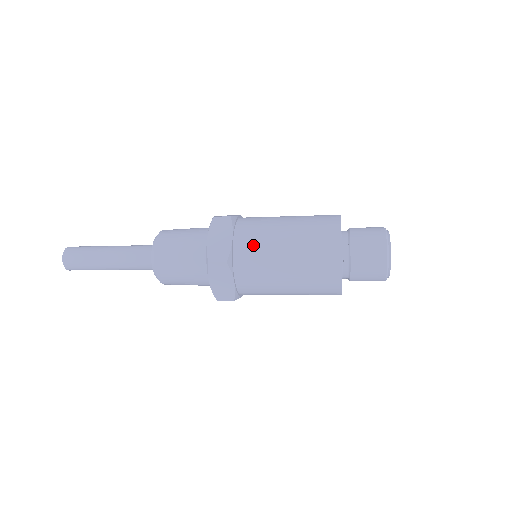
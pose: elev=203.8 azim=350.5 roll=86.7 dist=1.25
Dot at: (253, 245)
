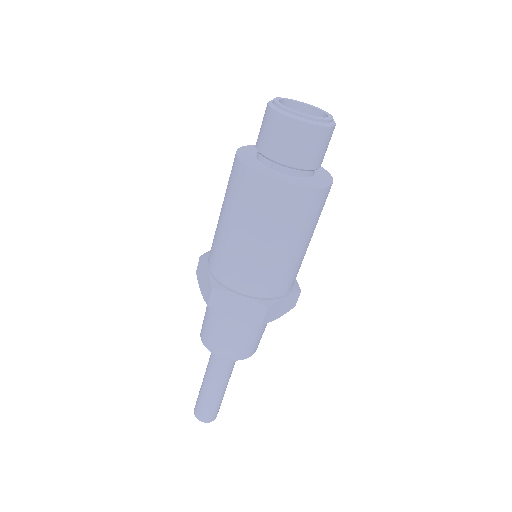
Dot at: (216, 253)
